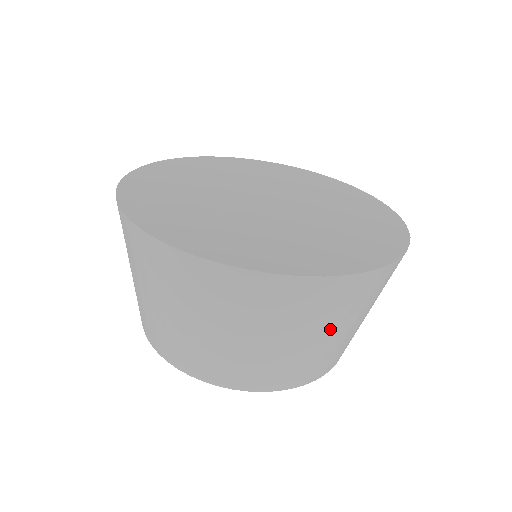
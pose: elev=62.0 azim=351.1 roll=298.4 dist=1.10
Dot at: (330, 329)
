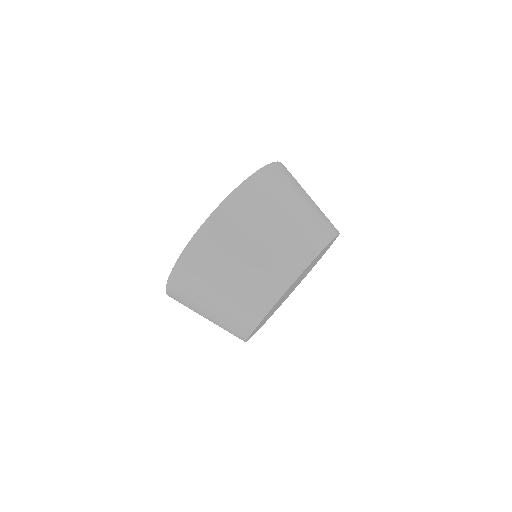
Dot at: occluded
